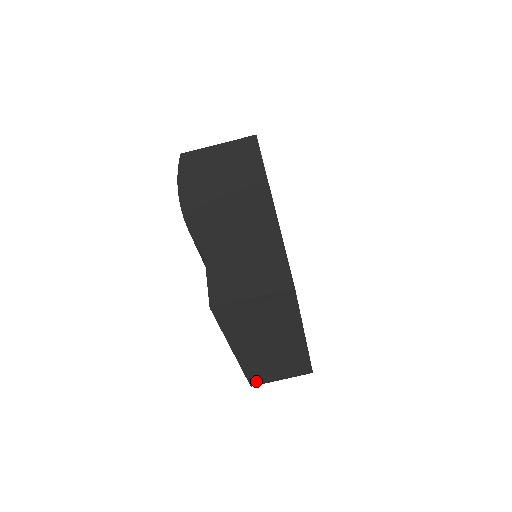
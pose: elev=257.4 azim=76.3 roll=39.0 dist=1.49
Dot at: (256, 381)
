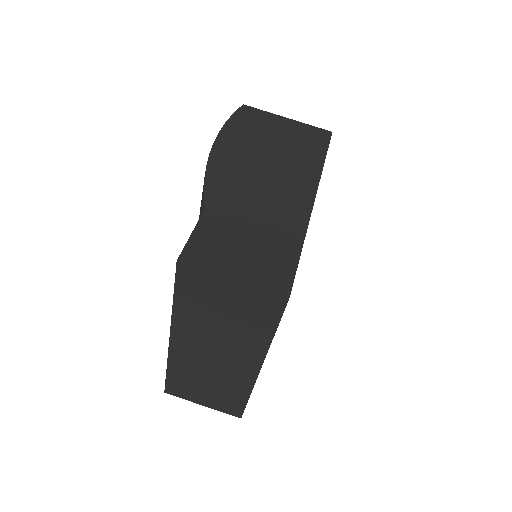
Dot at: (174, 389)
